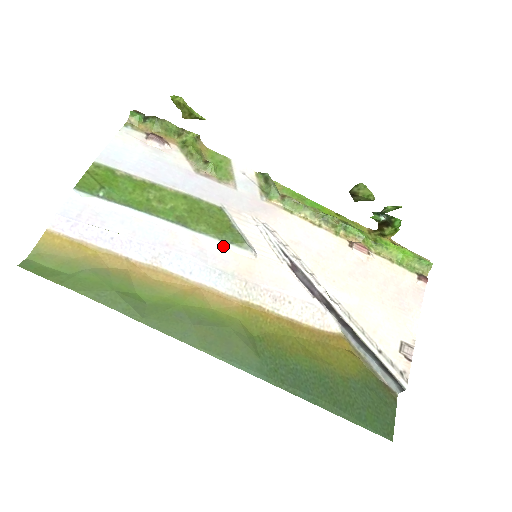
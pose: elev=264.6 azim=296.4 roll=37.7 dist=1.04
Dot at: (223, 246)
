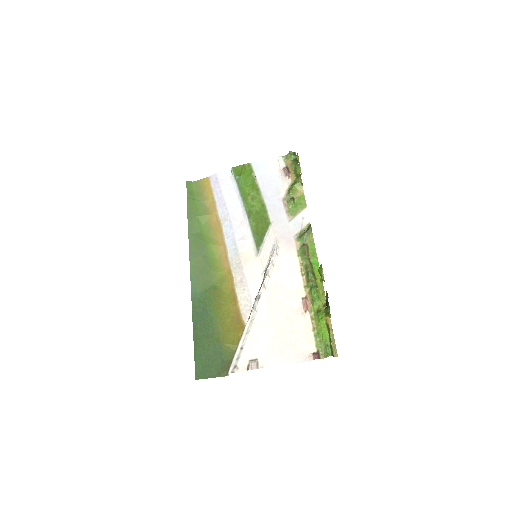
Dot at: (251, 239)
